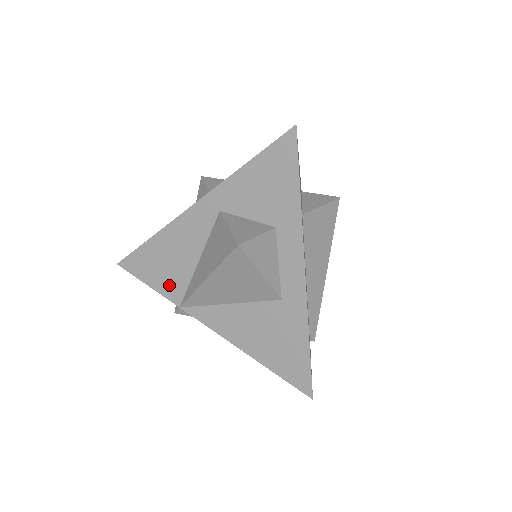
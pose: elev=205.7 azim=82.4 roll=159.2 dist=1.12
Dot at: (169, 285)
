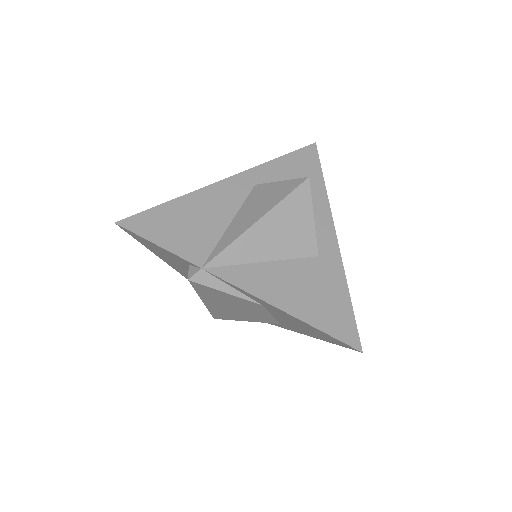
Dot at: (190, 245)
